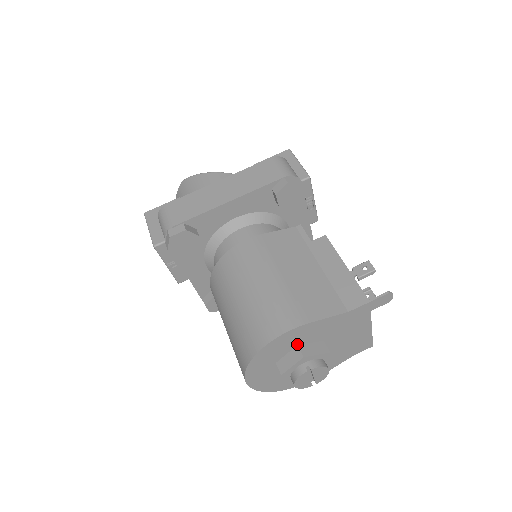
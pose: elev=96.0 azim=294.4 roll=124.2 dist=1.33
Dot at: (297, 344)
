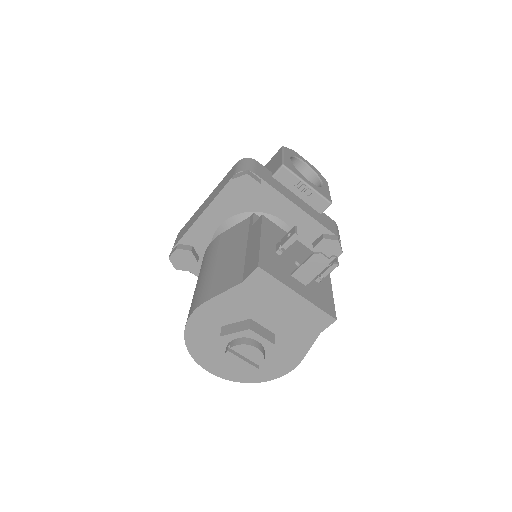
Dot at: (221, 325)
